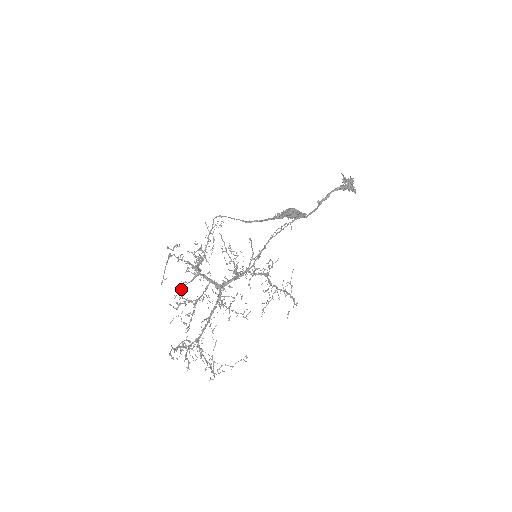
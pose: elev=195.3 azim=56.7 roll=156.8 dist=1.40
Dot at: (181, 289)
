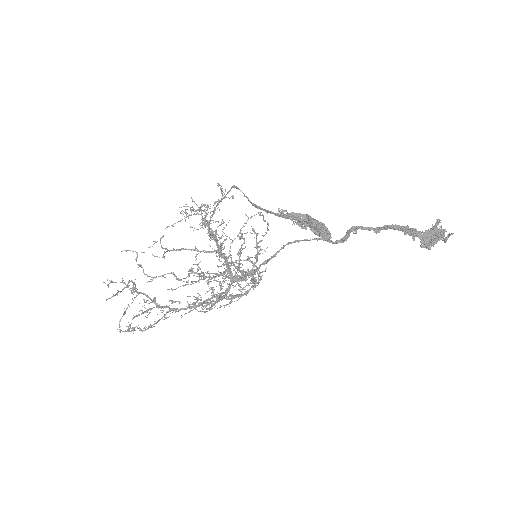
Dot at: (163, 236)
